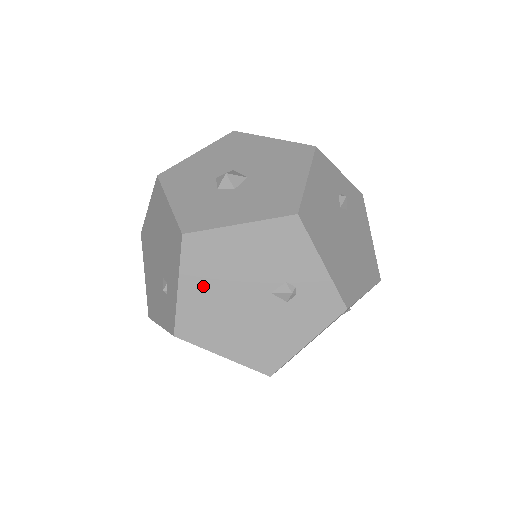
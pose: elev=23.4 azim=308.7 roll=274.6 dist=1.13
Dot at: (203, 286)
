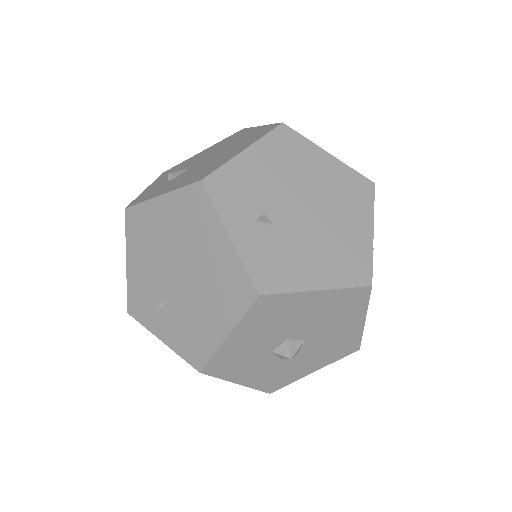
Dot at: occluded
